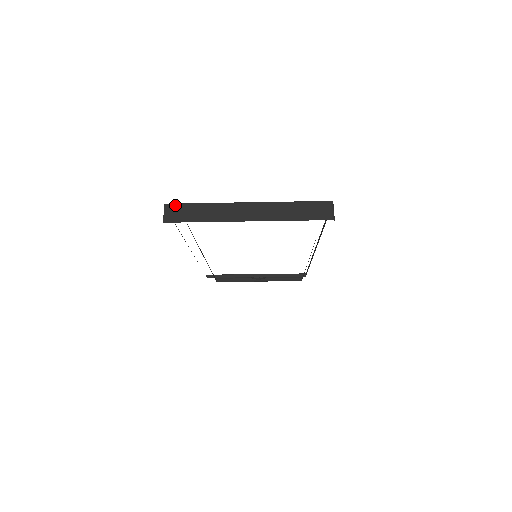
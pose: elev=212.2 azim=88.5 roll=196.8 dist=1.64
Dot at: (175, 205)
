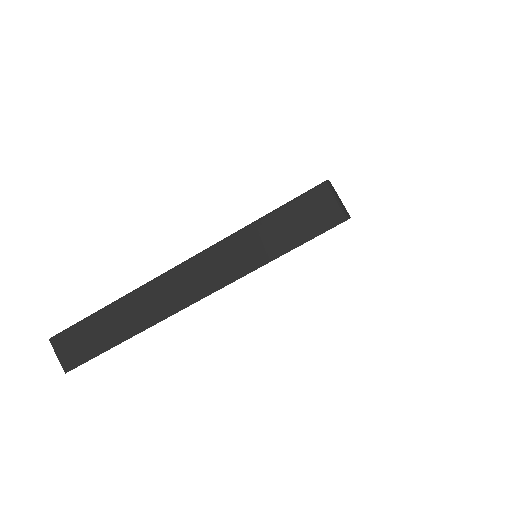
Dot at: (65, 334)
